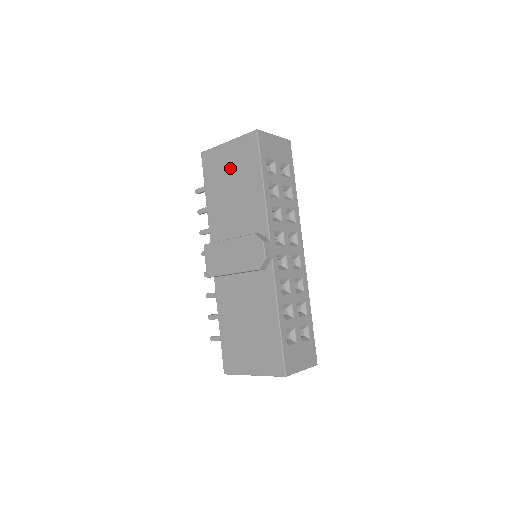
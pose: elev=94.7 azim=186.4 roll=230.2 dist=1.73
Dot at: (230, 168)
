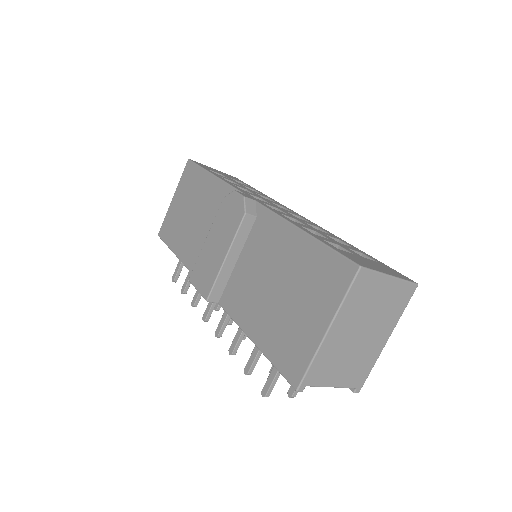
Dot at: (183, 207)
